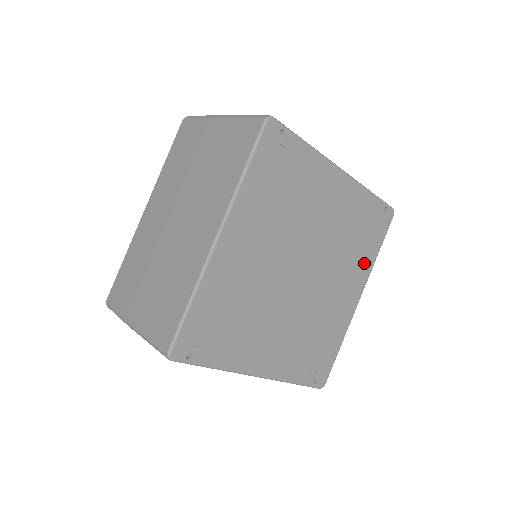
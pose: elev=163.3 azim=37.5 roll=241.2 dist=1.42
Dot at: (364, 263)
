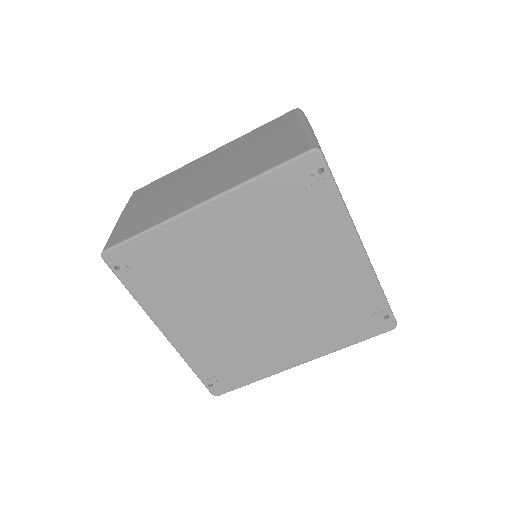
Dot at: (329, 340)
